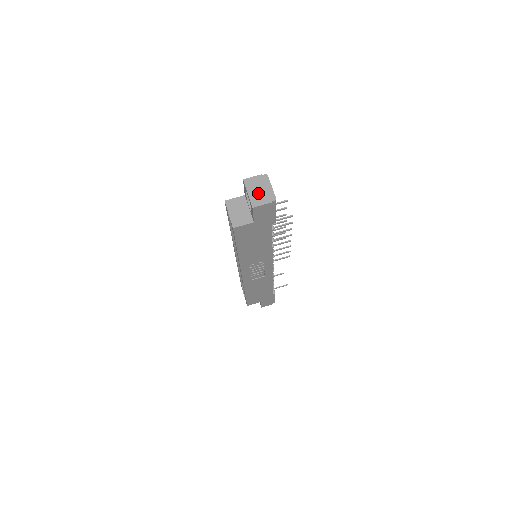
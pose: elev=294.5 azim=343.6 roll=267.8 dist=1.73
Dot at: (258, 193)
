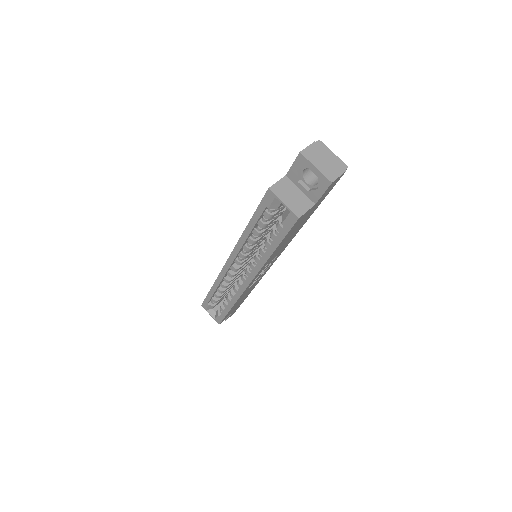
Dot at: (326, 164)
